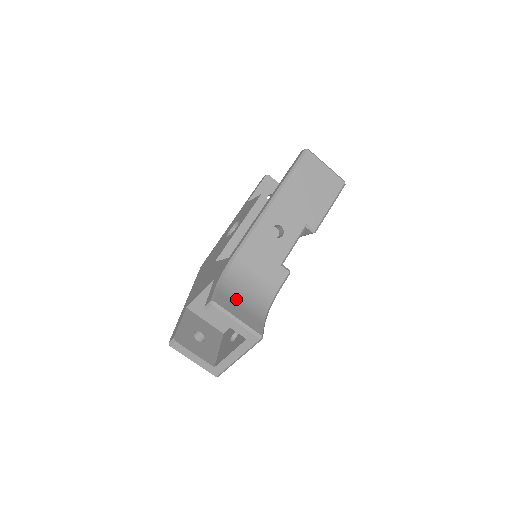
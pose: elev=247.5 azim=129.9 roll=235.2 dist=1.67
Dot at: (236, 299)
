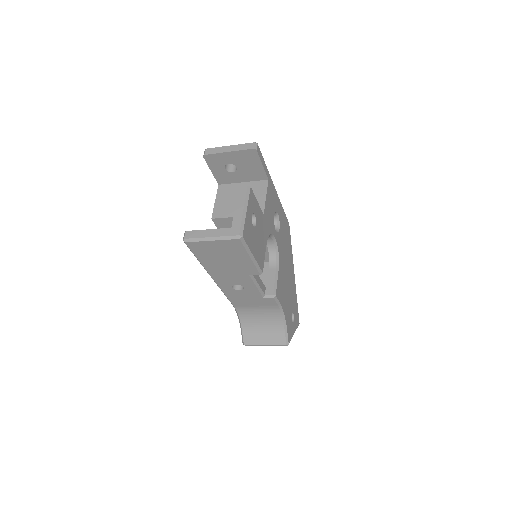
Dot at: (257, 328)
